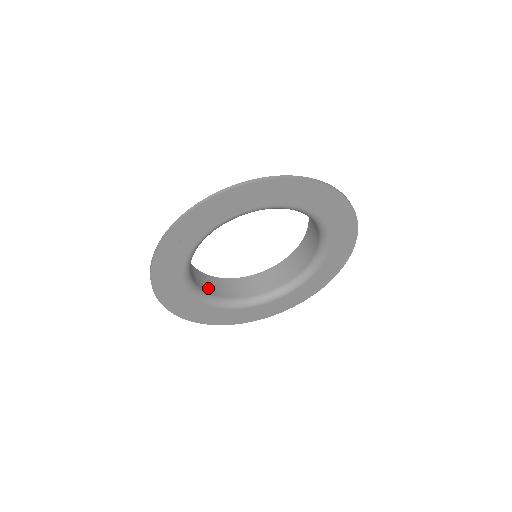
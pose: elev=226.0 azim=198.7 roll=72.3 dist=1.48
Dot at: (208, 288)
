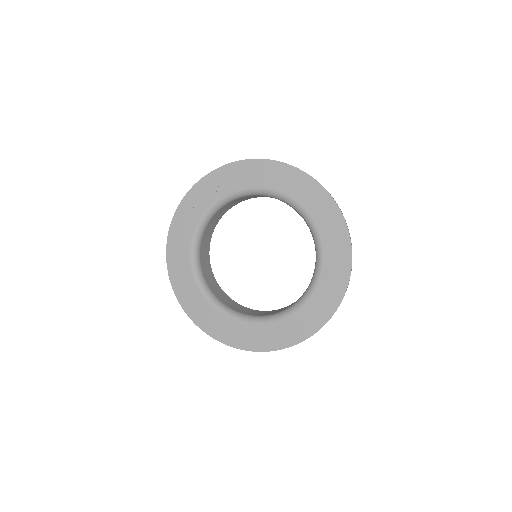
Dot at: (203, 262)
